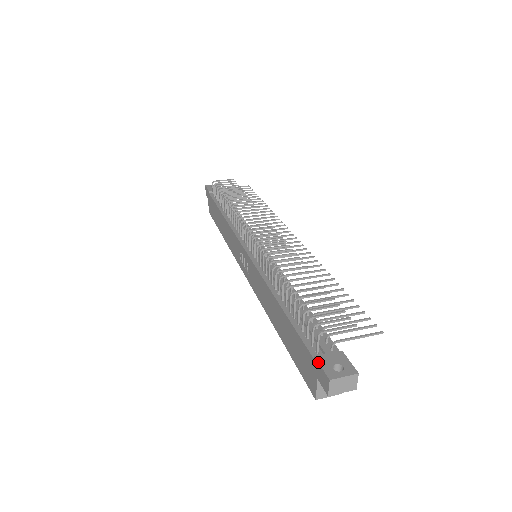
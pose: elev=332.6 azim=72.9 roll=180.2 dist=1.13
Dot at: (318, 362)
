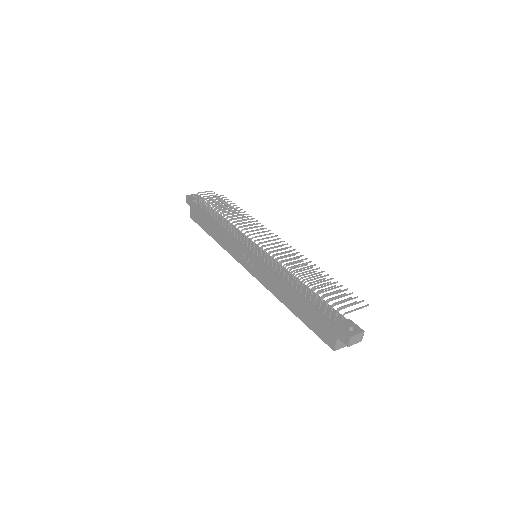
Dot at: (339, 327)
